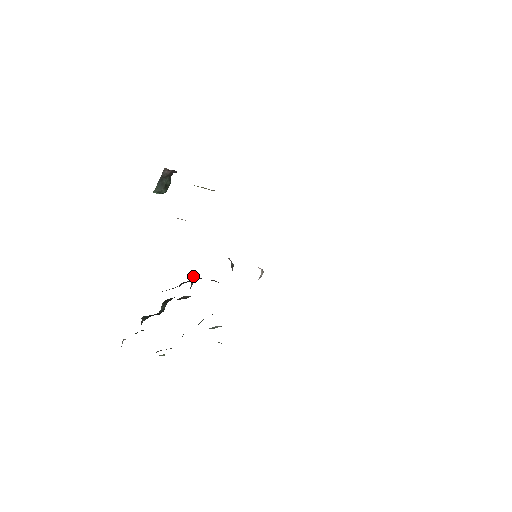
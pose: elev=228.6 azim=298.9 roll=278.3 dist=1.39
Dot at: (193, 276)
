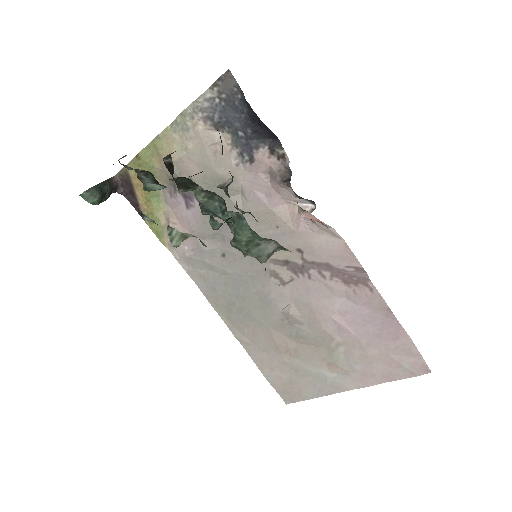
Dot at: (224, 185)
